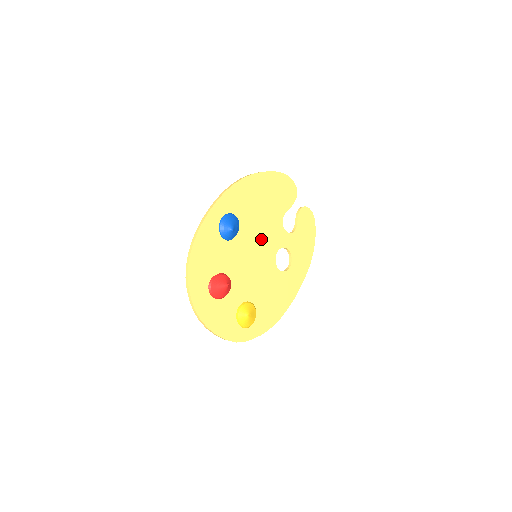
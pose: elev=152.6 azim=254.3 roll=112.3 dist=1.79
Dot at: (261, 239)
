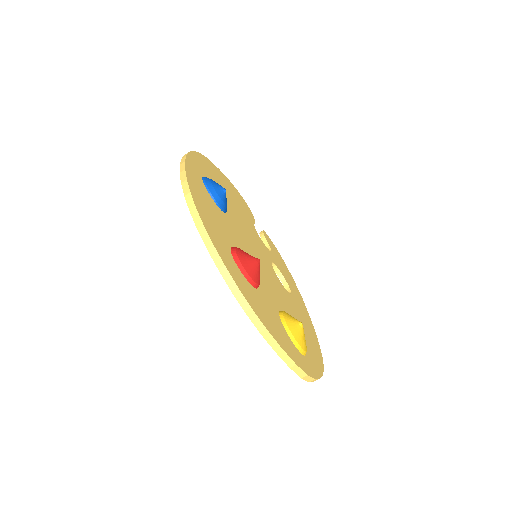
Dot at: (250, 237)
